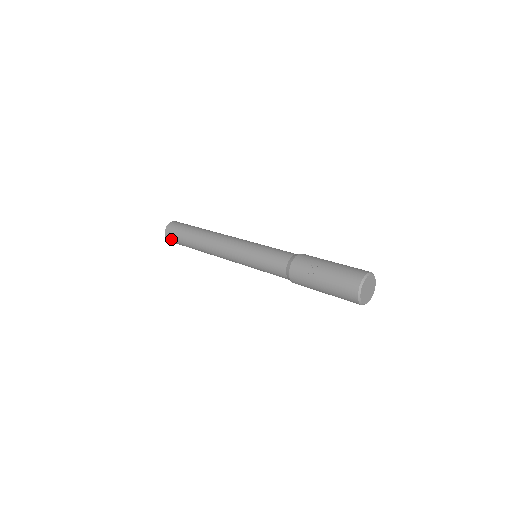
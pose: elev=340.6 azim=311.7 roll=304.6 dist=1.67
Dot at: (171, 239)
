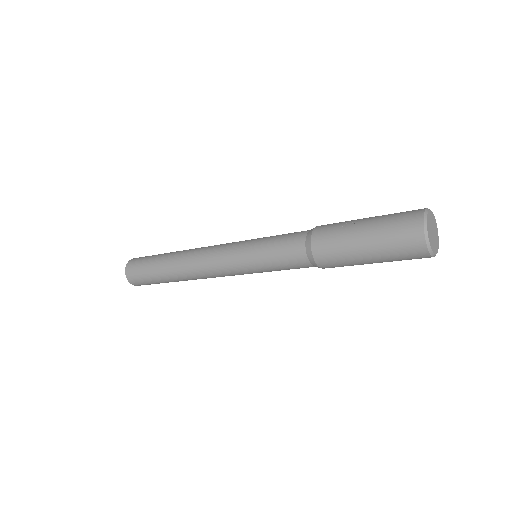
Dot at: (133, 275)
